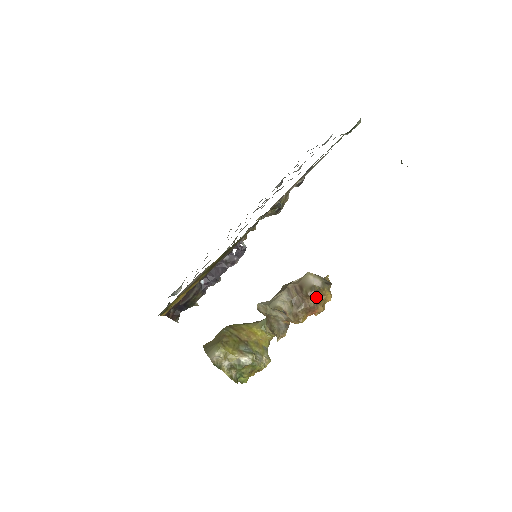
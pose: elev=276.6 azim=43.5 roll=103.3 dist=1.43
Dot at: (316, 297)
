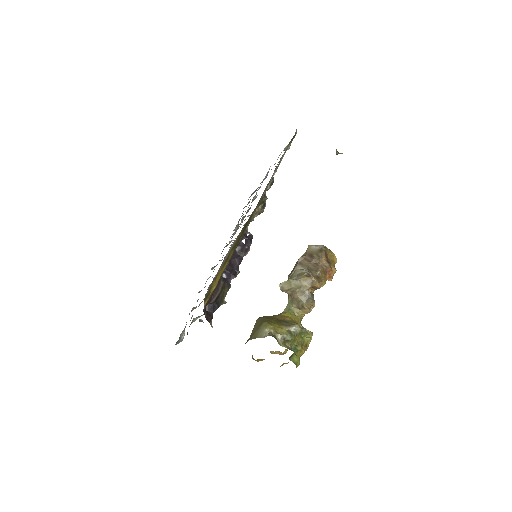
Dot at: (327, 258)
